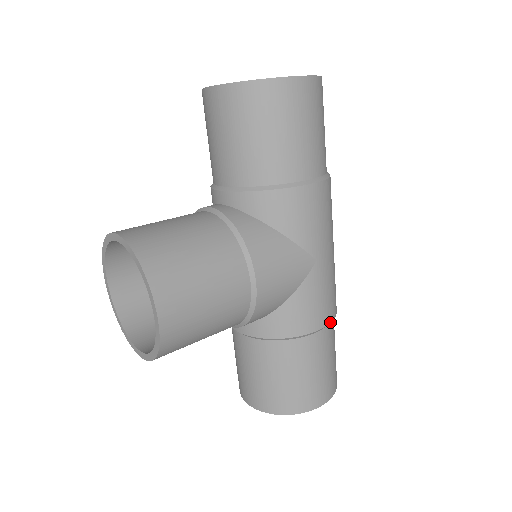
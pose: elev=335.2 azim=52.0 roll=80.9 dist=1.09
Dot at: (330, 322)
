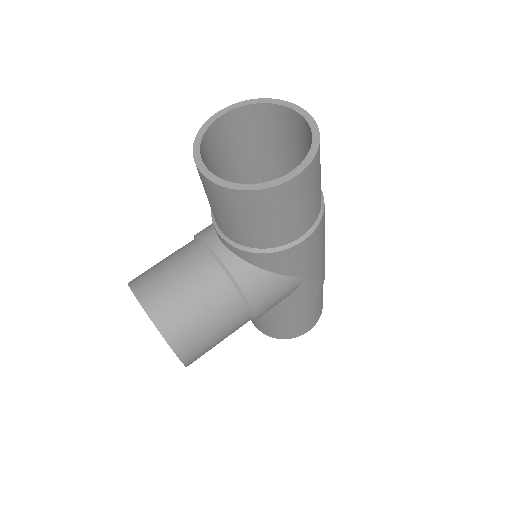
Dot at: occluded
